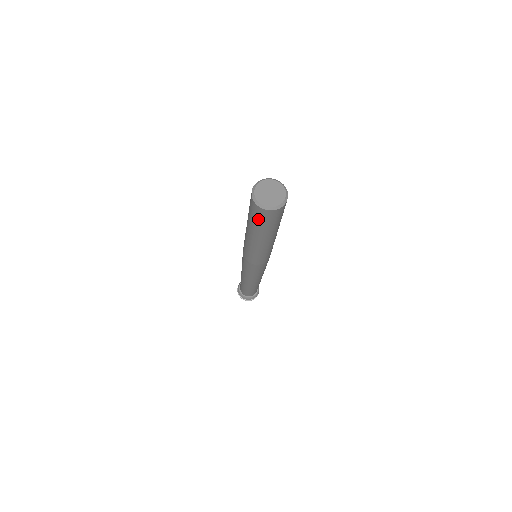
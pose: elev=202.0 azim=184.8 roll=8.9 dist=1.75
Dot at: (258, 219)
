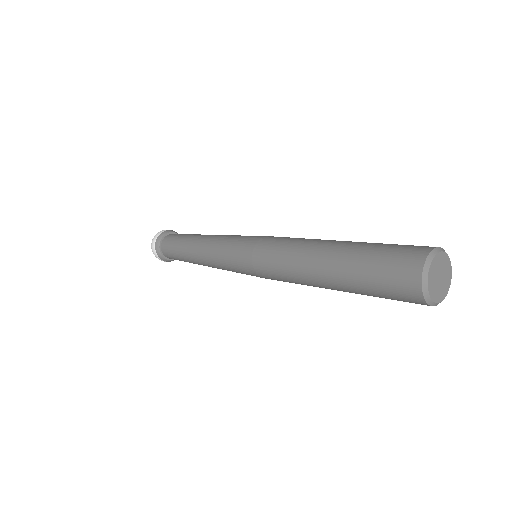
Dot at: (385, 286)
